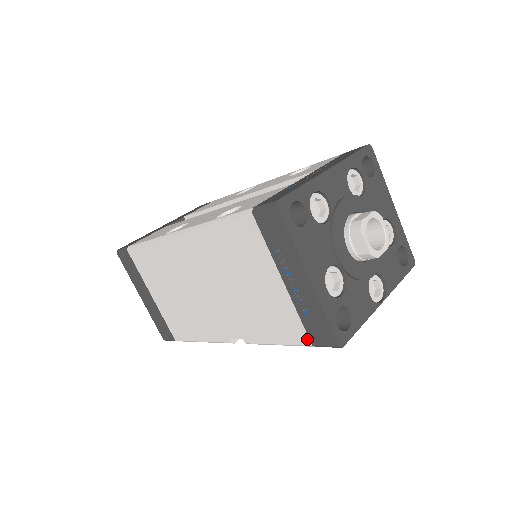
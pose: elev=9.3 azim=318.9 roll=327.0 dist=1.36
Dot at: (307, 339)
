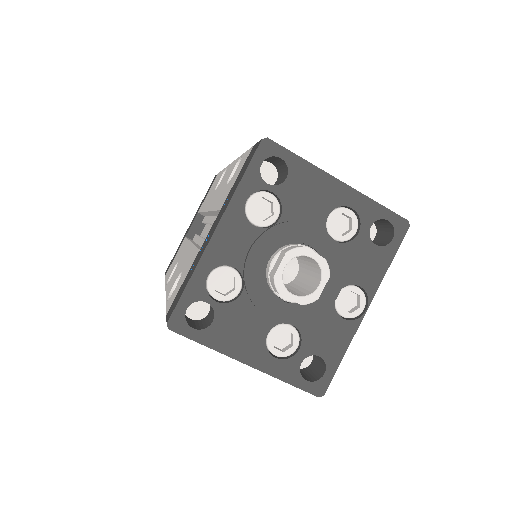
Dot at: occluded
